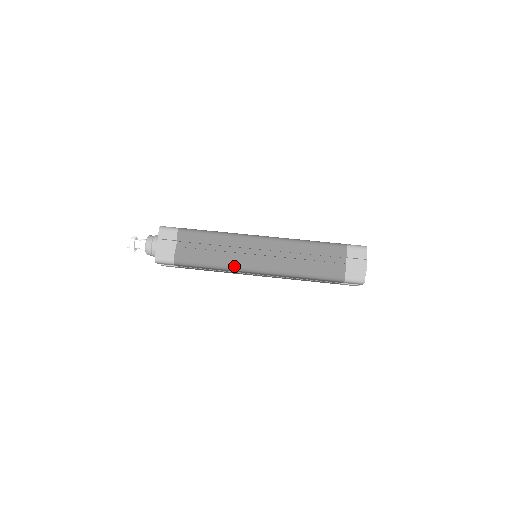
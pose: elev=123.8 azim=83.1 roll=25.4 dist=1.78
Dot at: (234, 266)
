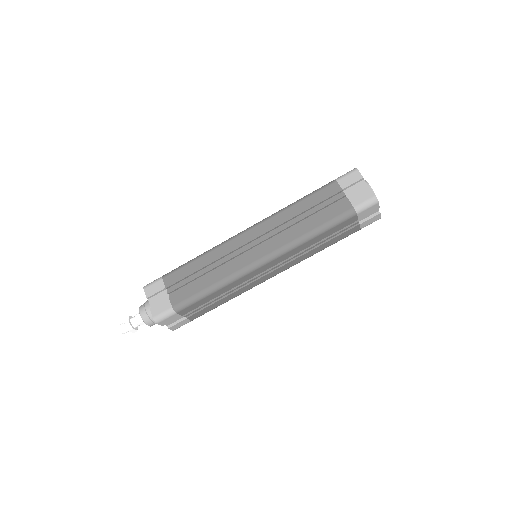
Dot at: occluded
